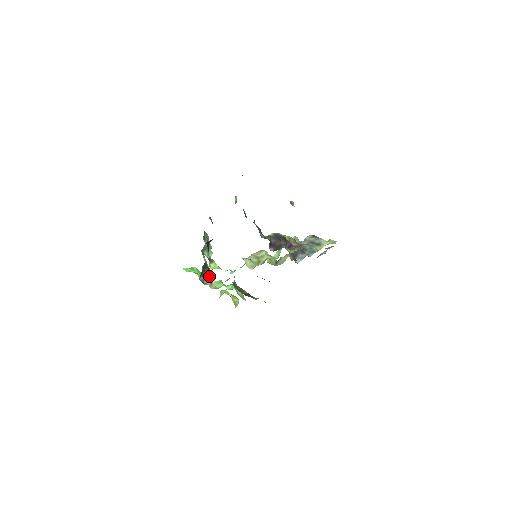
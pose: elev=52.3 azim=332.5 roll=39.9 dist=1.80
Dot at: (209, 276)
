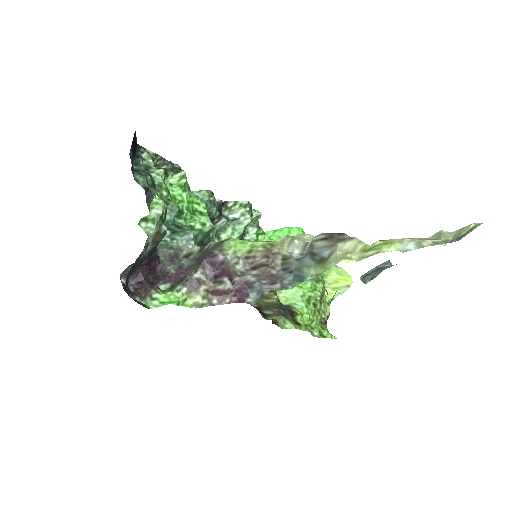
Dot at: occluded
